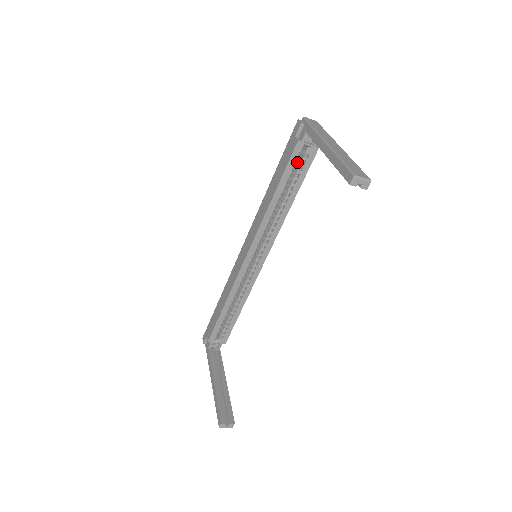
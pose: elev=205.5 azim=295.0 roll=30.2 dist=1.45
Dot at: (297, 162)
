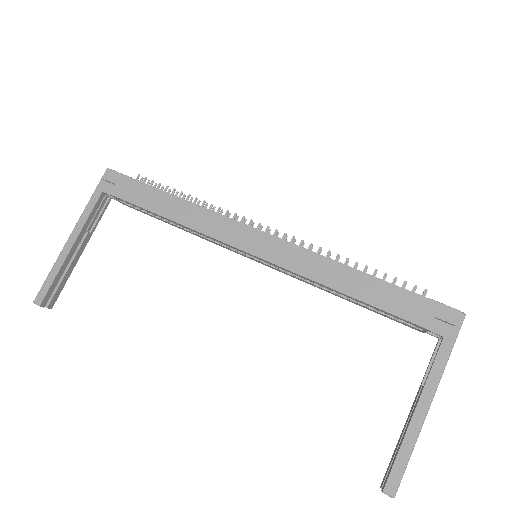
Dot at: occluded
